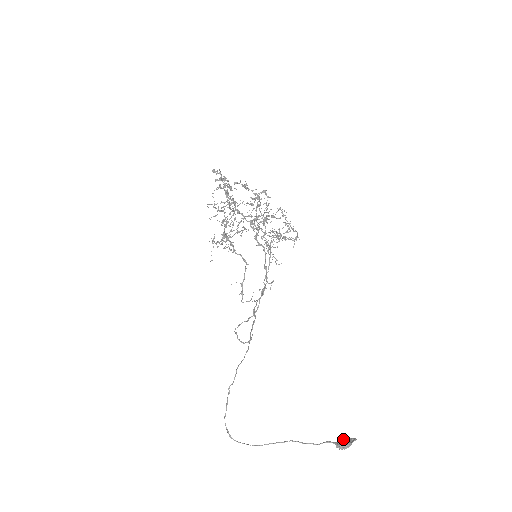
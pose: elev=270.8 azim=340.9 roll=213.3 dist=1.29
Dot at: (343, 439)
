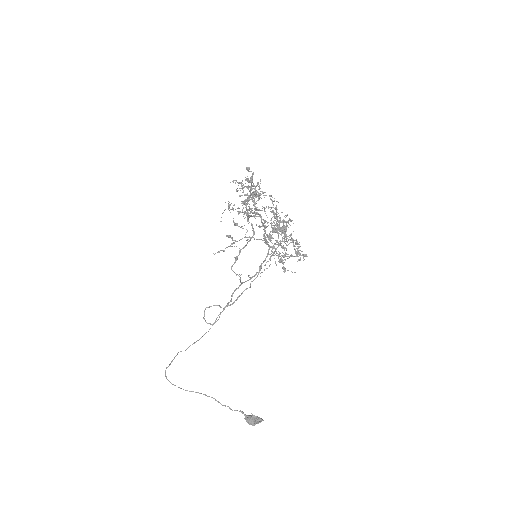
Dot at: (252, 418)
